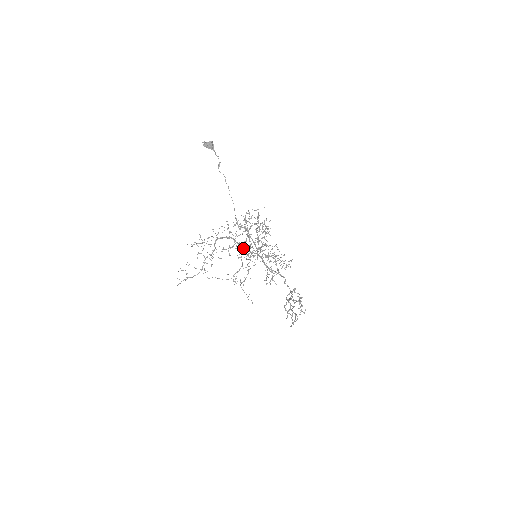
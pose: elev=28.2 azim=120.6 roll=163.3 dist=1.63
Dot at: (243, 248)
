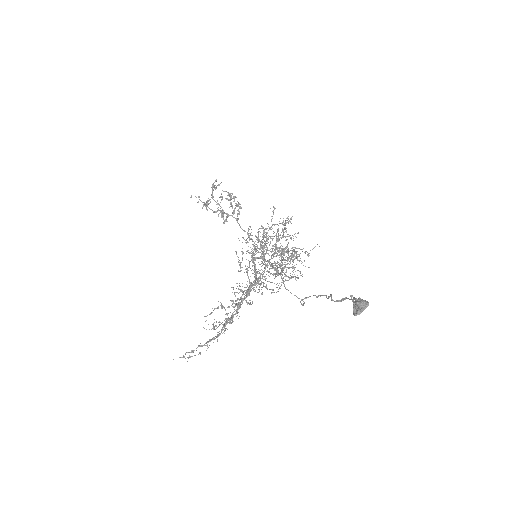
Dot at: occluded
